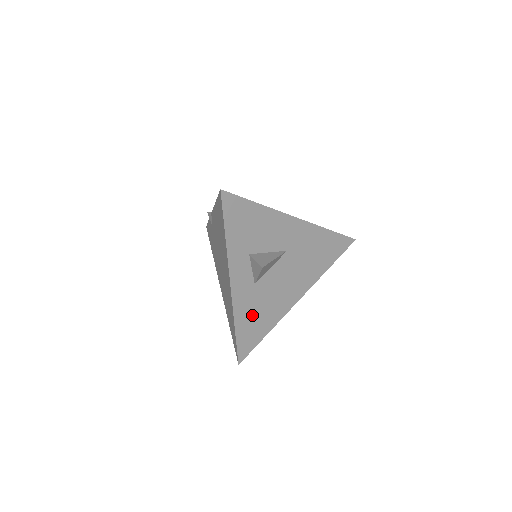
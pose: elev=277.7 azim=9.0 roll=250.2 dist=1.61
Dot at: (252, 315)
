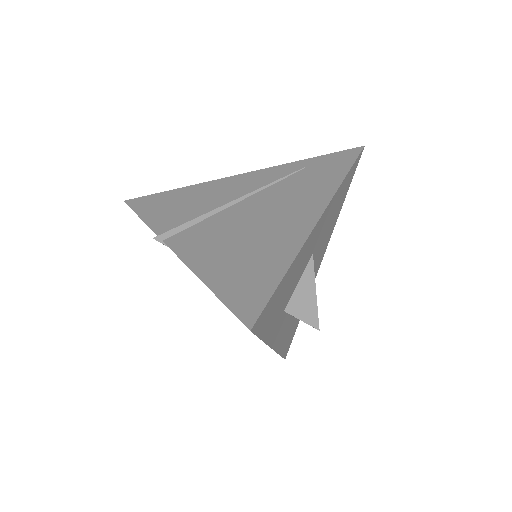
Dot at: (290, 329)
